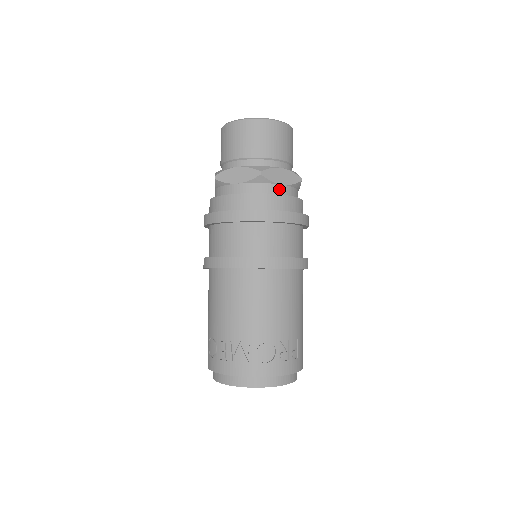
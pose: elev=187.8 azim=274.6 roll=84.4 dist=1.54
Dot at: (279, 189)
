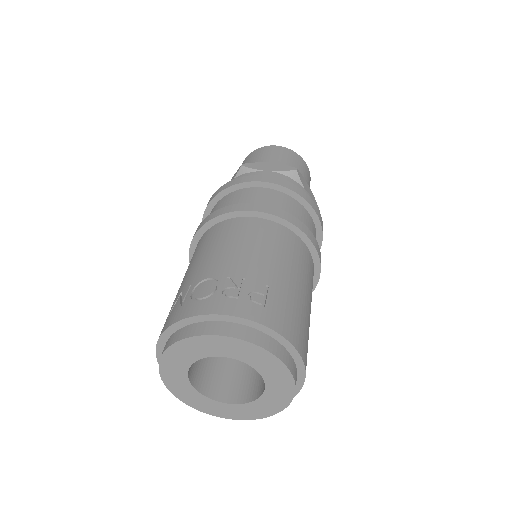
Dot at: occluded
